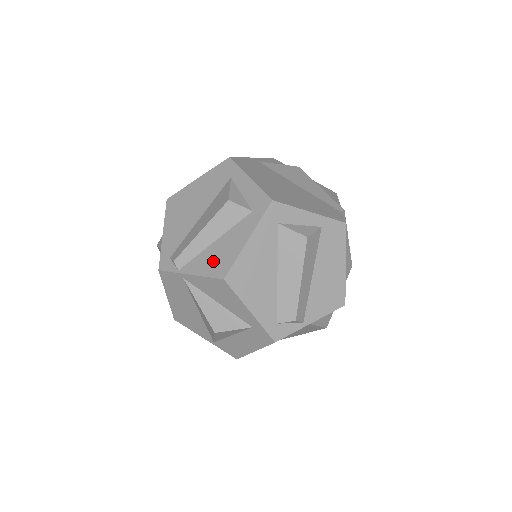
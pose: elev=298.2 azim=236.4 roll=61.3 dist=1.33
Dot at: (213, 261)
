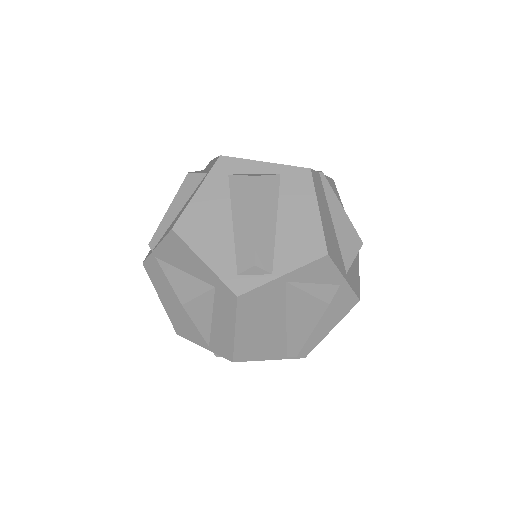
Dot at: occluded
